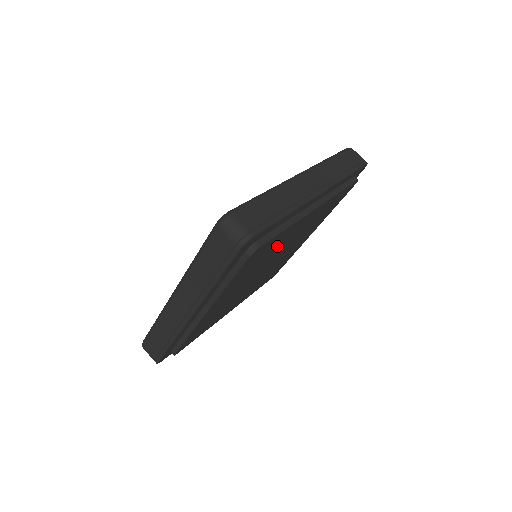
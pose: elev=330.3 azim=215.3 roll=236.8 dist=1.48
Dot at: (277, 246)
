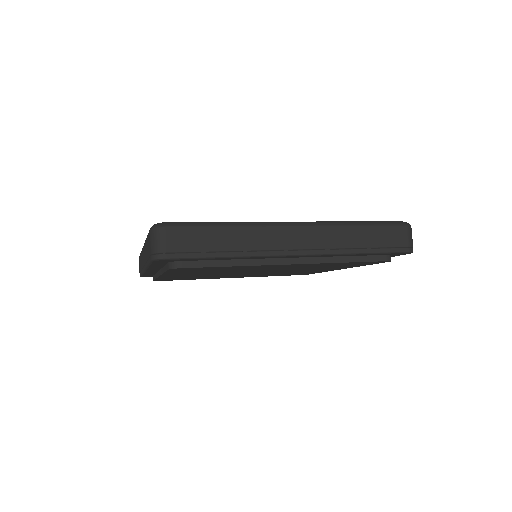
Dot at: (242, 269)
